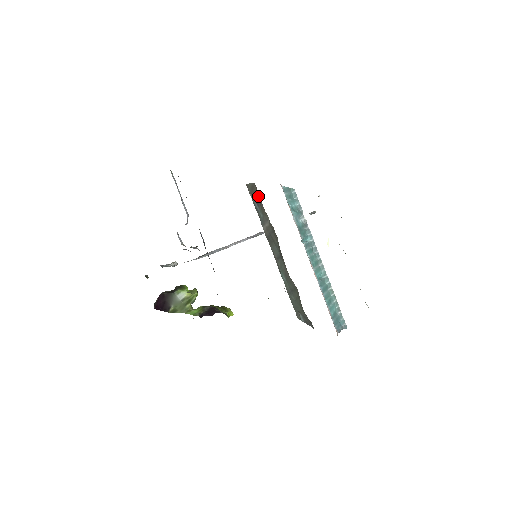
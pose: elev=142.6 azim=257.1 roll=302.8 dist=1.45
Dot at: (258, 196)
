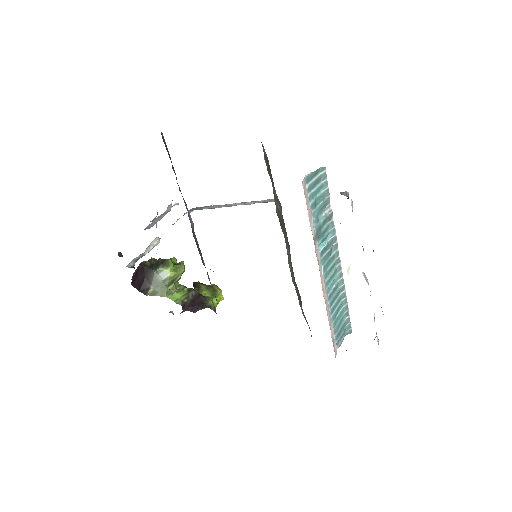
Dot at: occluded
